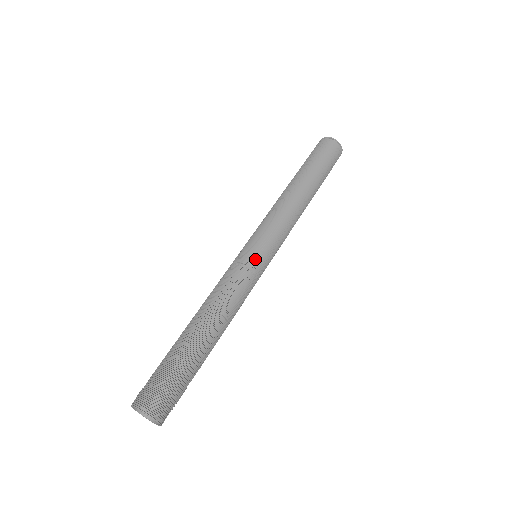
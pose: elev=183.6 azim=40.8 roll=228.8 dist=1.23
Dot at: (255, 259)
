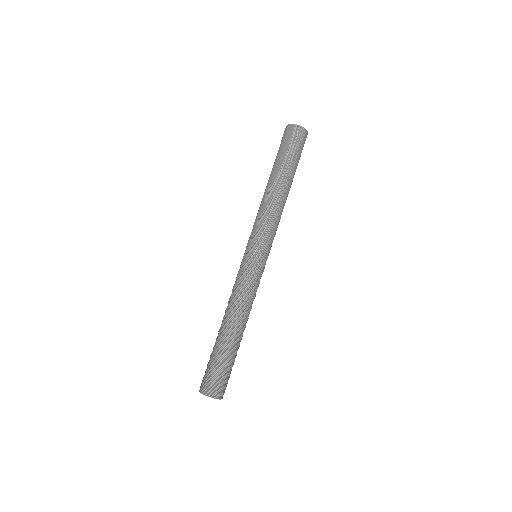
Dot at: (261, 266)
